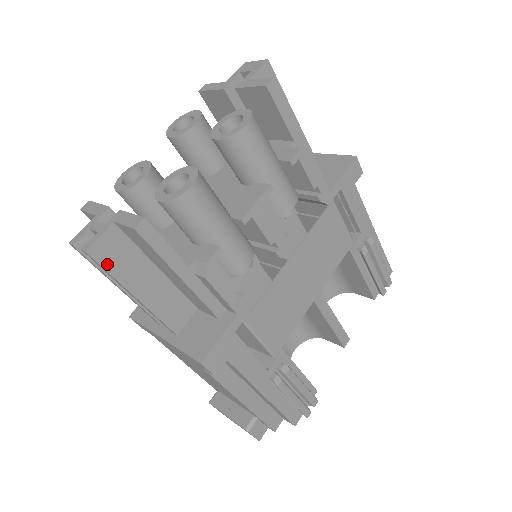
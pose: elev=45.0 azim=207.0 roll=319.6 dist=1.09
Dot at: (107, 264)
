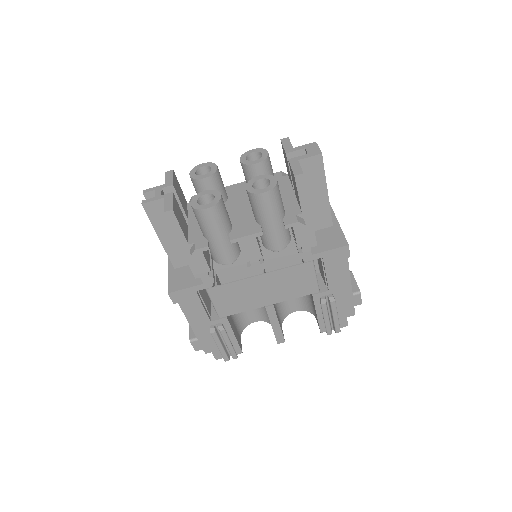
Dot at: (151, 215)
